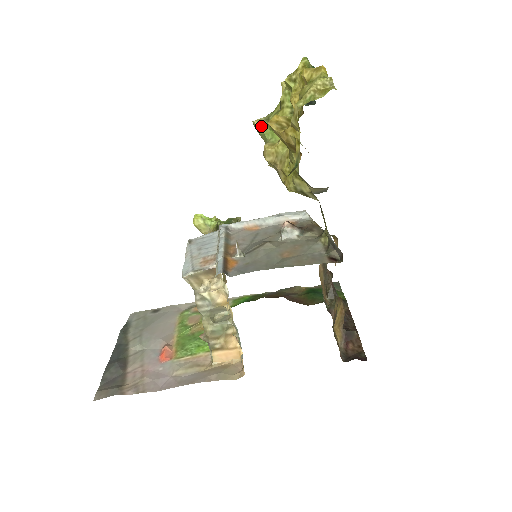
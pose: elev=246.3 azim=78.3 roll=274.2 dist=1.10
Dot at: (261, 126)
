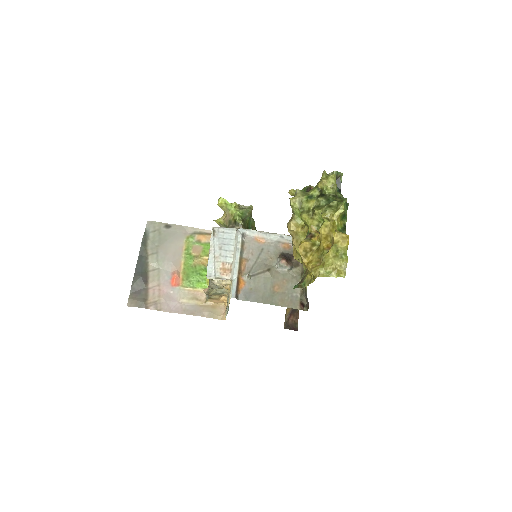
Dot at: (294, 207)
